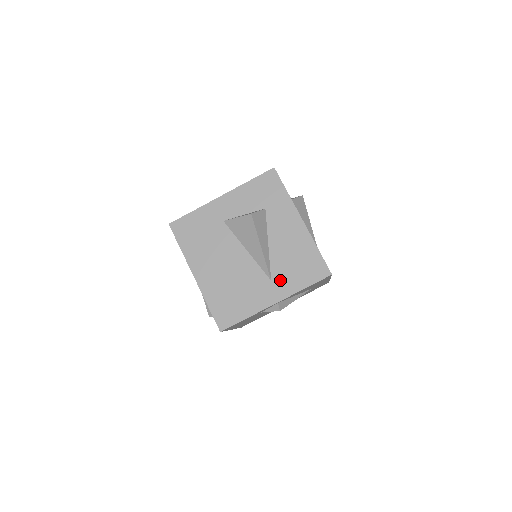
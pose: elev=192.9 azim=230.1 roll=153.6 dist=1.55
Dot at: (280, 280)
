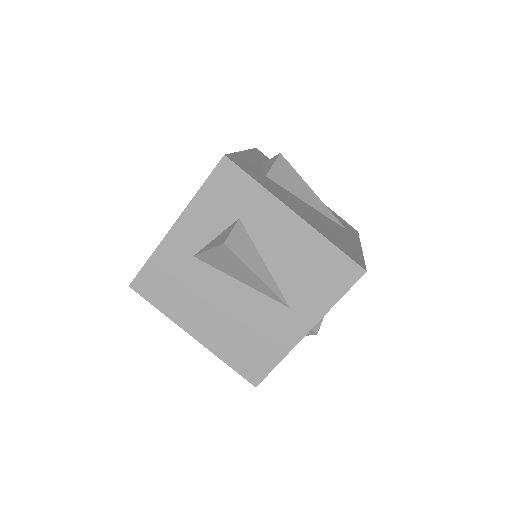
Dot at: (301, 303)
